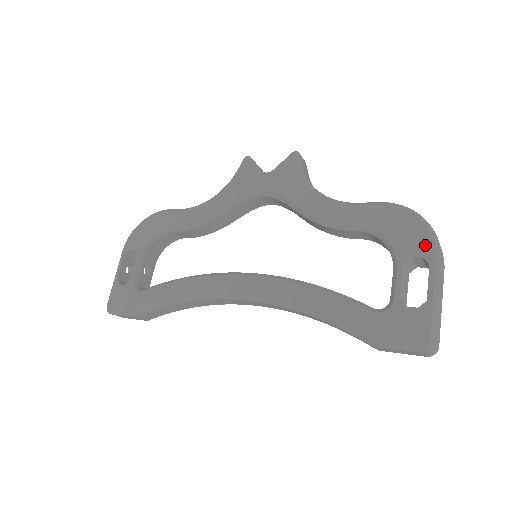
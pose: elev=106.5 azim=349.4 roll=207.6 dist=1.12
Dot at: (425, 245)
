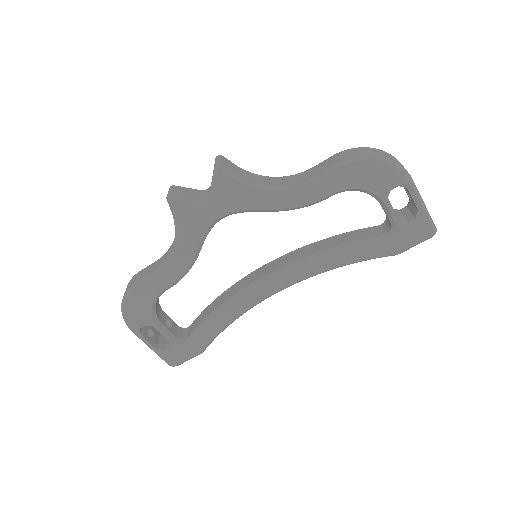
Dot at: (396, 177)
